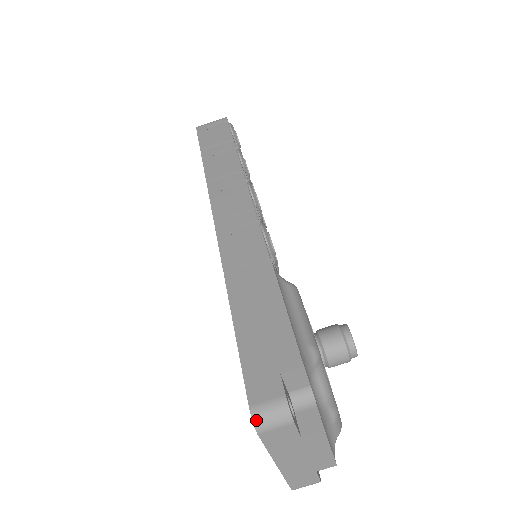
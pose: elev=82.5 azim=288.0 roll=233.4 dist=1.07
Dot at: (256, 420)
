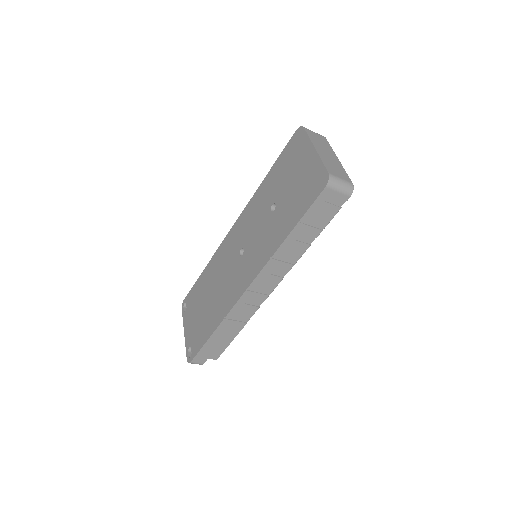
Dot at: occluded
